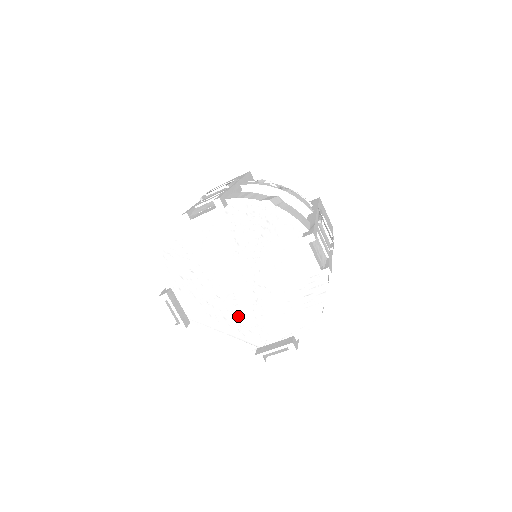
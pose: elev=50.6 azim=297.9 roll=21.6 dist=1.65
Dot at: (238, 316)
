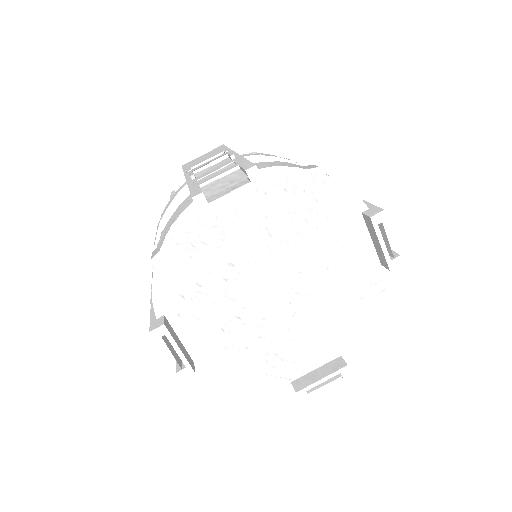
Dot at: (266, 341)
